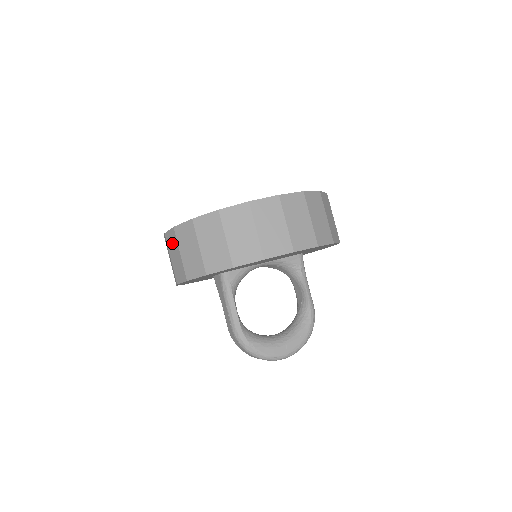
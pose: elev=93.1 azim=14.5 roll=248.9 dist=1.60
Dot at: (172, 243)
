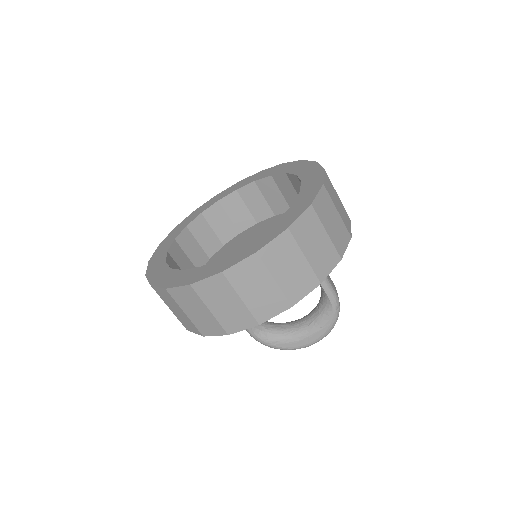
Dot at: occluded
